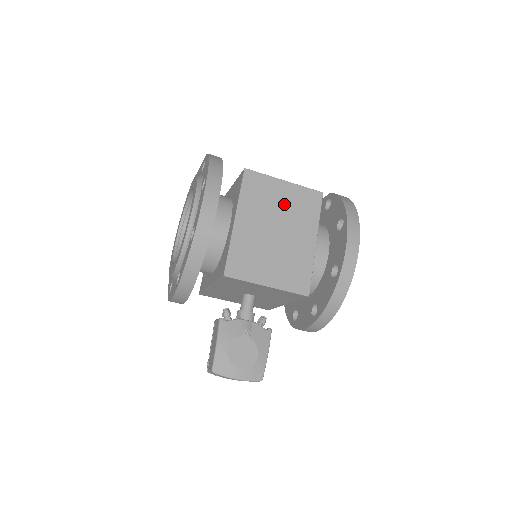
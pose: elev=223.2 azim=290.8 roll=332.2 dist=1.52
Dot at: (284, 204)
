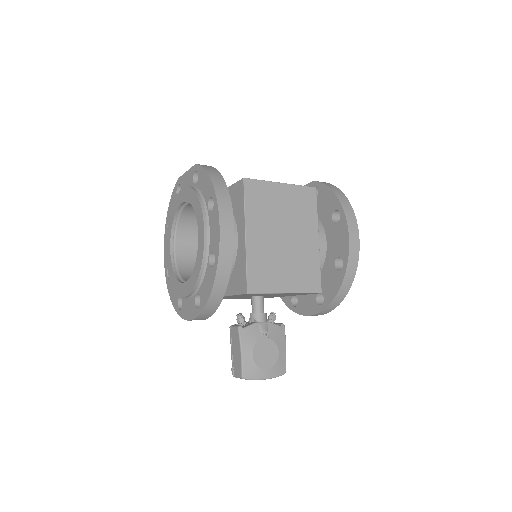
Dot at: (285, 207)
